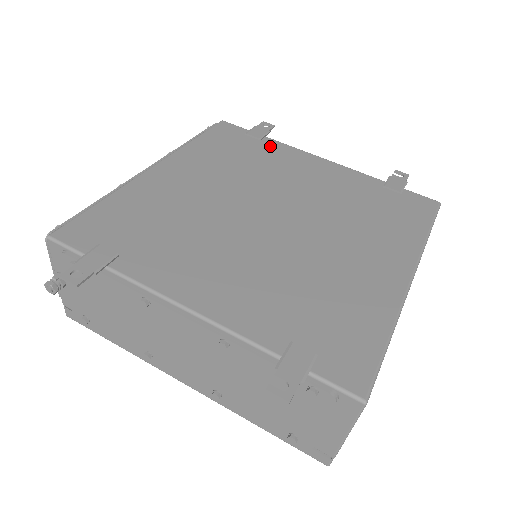
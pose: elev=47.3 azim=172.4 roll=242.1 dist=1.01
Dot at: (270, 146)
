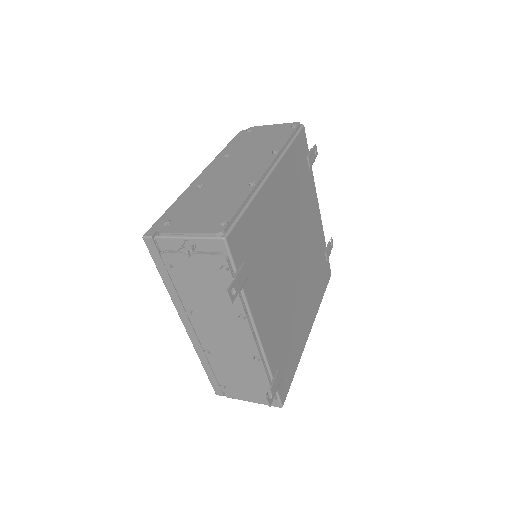
Dot at: (310, 179)
